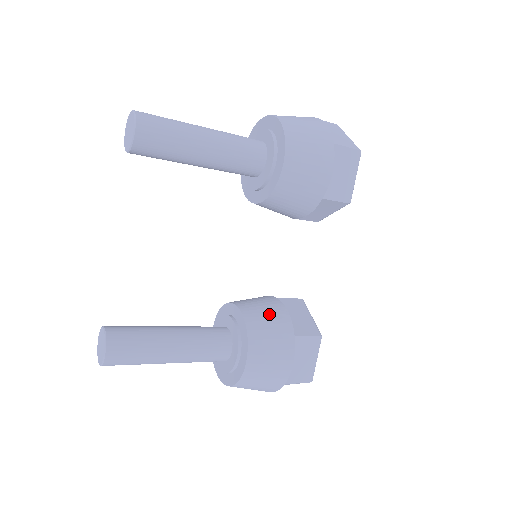
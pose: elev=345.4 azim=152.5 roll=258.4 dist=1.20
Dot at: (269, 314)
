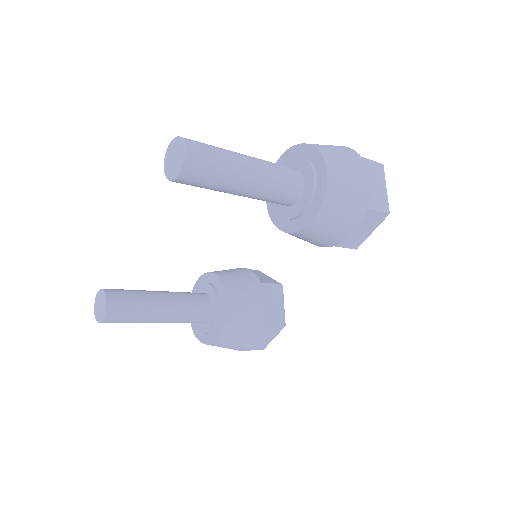
Dot at: (249, 304)
